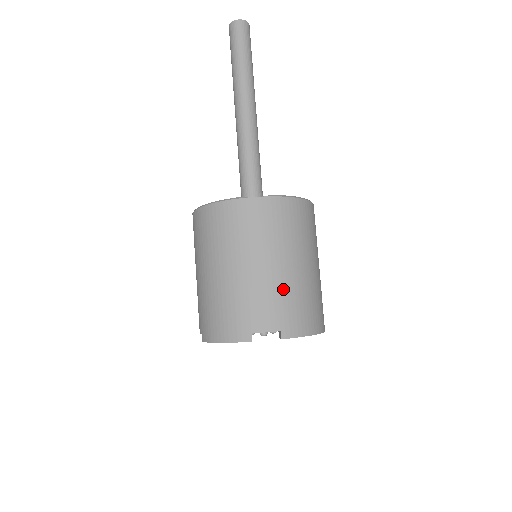
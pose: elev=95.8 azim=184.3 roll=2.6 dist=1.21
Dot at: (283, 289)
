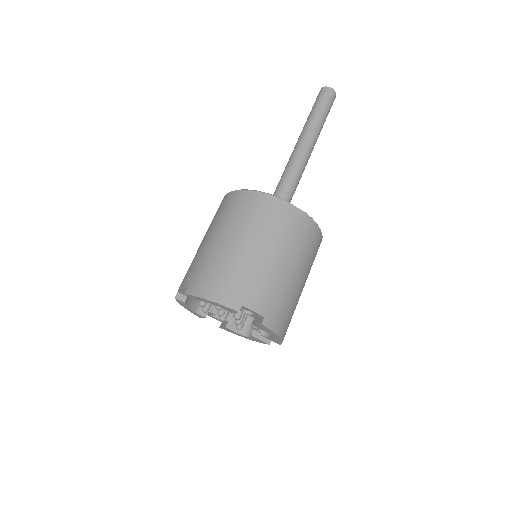
Dot at: (282, 287)
